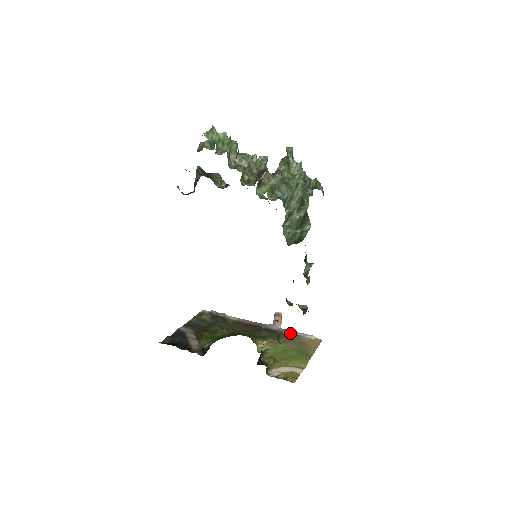
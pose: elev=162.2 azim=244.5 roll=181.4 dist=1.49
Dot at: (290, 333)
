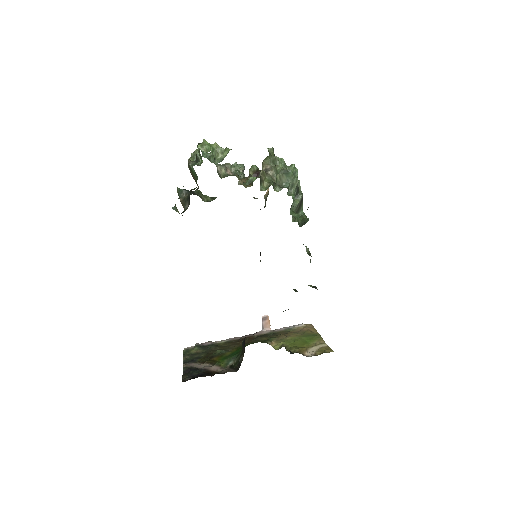
Dot at: (282, 330)
